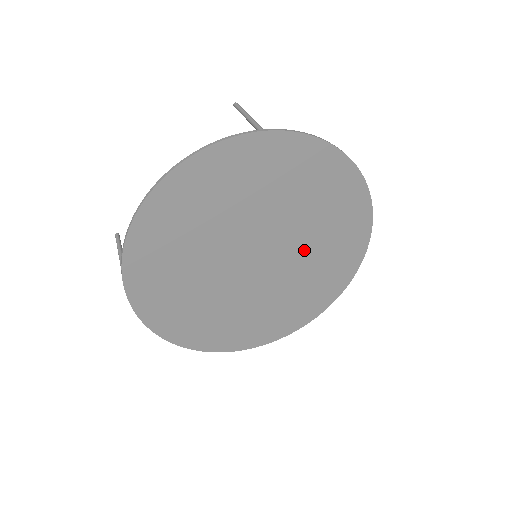
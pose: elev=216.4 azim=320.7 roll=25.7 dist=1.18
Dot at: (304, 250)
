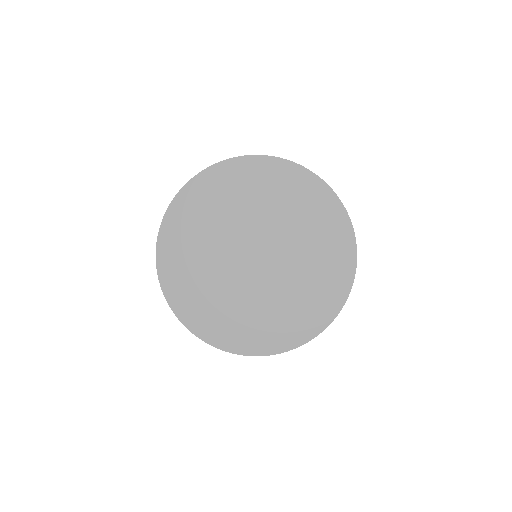
Dot at: (290, 236)
